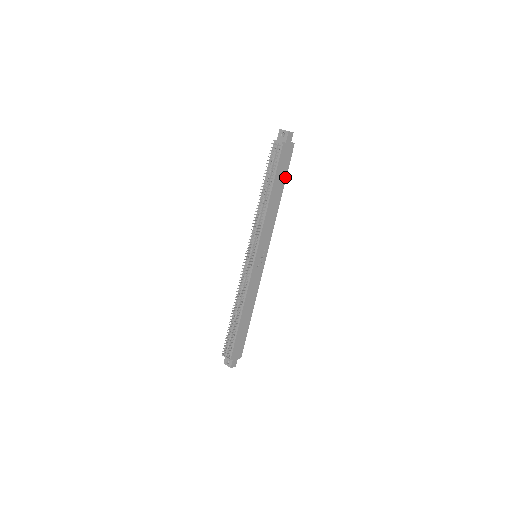
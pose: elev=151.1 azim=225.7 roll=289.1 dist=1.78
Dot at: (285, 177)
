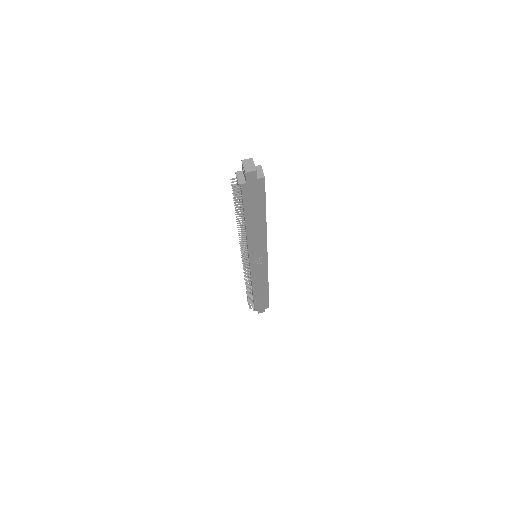
Dot at: (264, 206)
